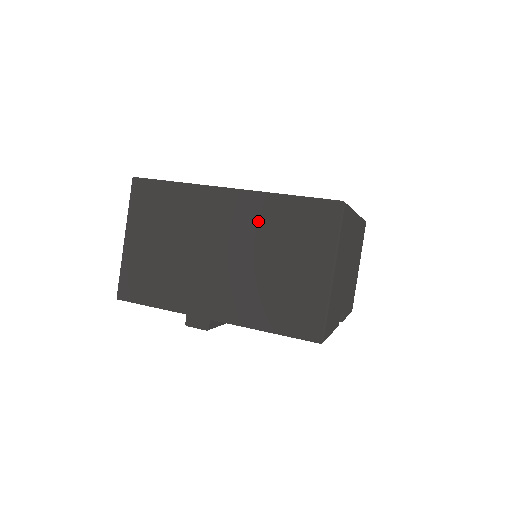
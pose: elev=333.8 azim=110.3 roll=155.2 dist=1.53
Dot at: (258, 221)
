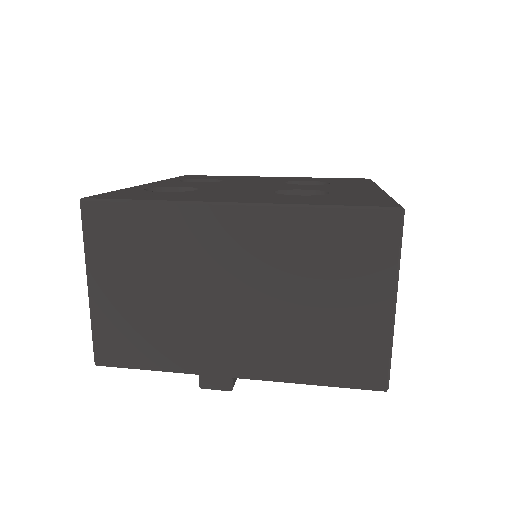
Dot at: (281, 246)
